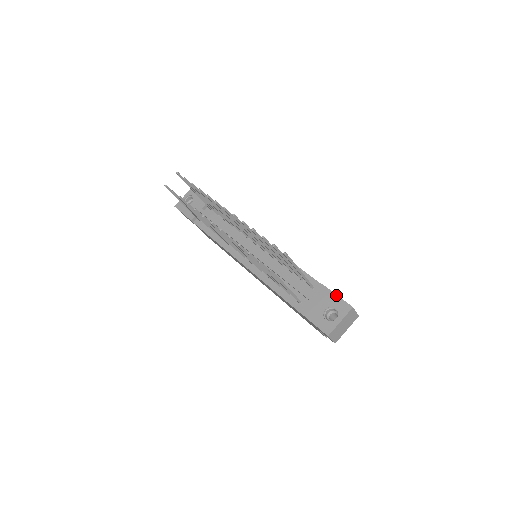
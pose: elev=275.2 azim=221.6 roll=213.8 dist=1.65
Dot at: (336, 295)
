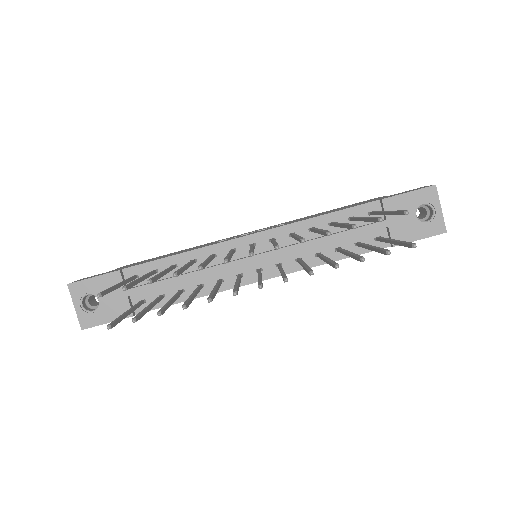
Dot at: (408, 193)
